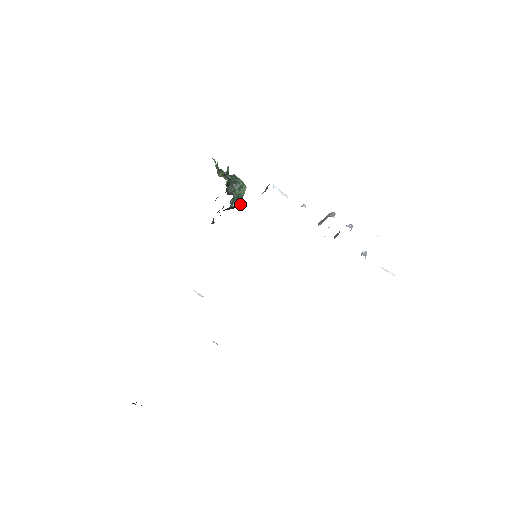
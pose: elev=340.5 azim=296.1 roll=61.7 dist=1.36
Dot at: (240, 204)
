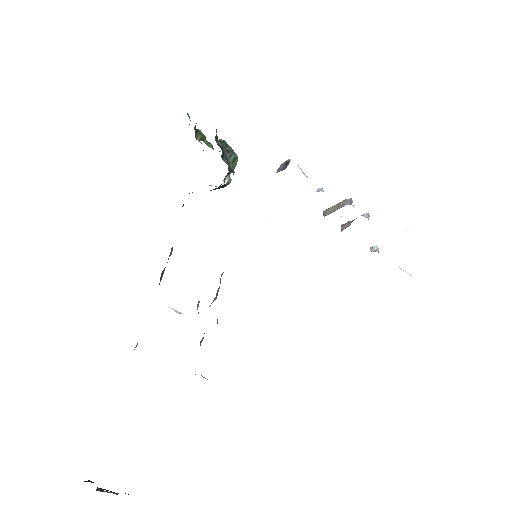
Dot at: (230, 182)
